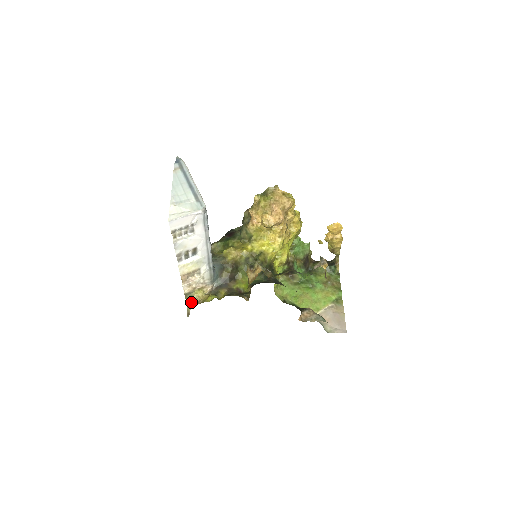
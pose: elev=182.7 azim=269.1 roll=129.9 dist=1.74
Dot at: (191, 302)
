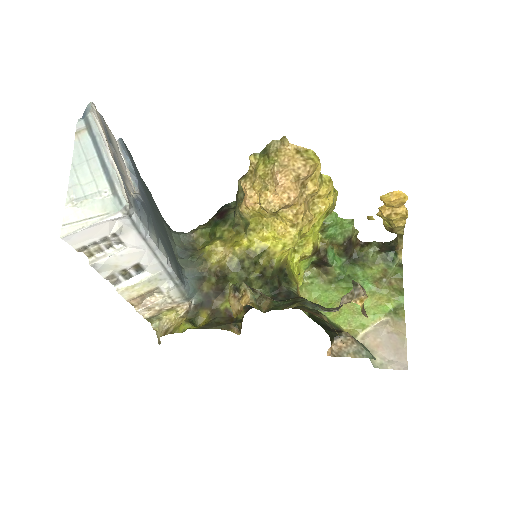
Dot at: (159, 327)
